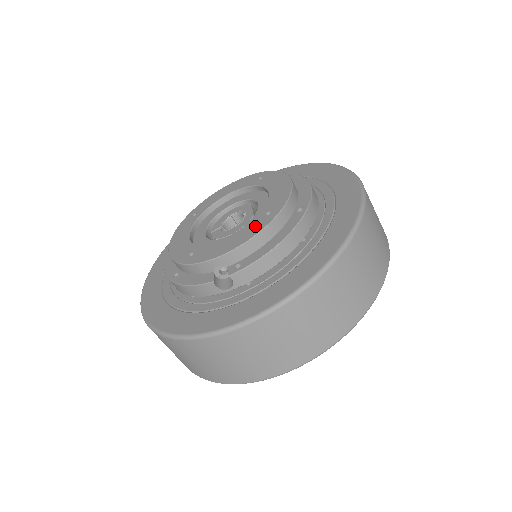
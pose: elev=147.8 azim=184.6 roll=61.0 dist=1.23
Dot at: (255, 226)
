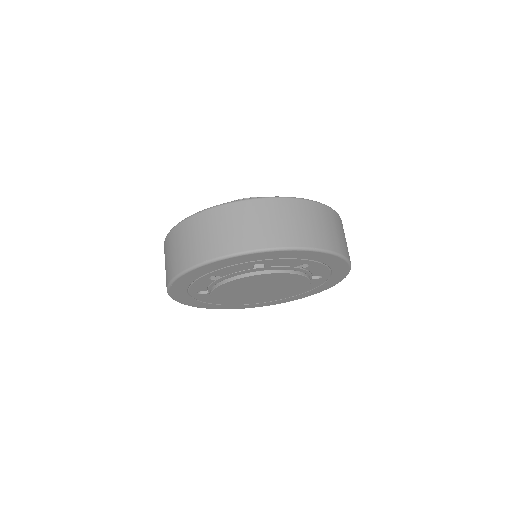
Dot at: occluded
